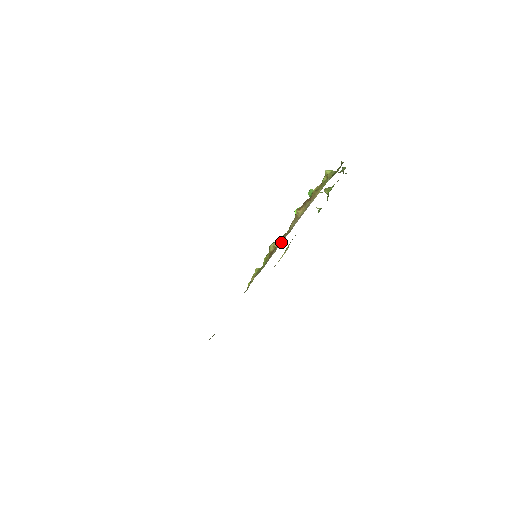
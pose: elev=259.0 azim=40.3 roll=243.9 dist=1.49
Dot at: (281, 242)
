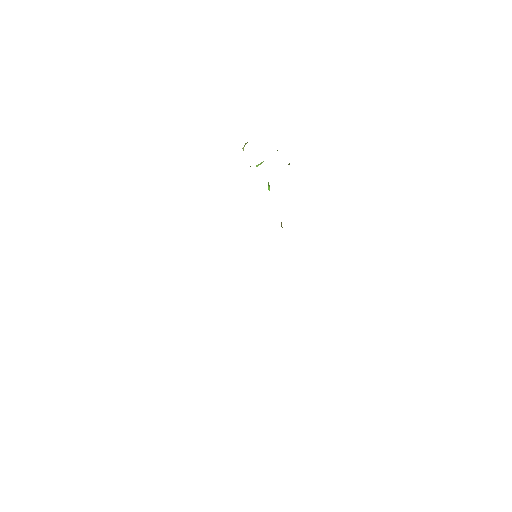
Dot at: occluded
